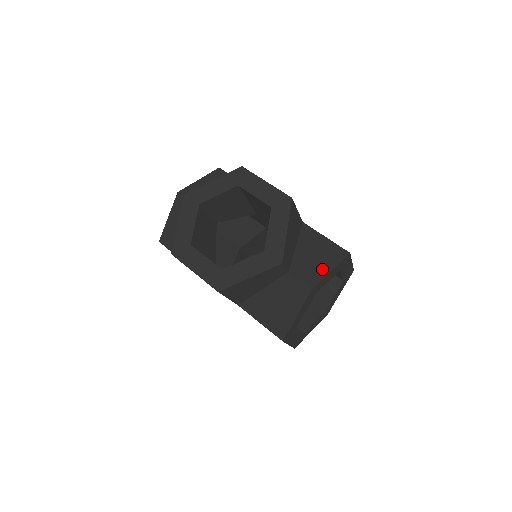
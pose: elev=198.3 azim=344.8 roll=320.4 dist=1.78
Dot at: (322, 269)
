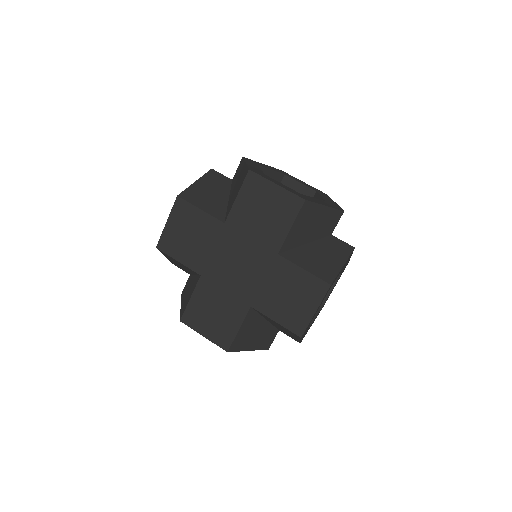
Dot at: occluded
